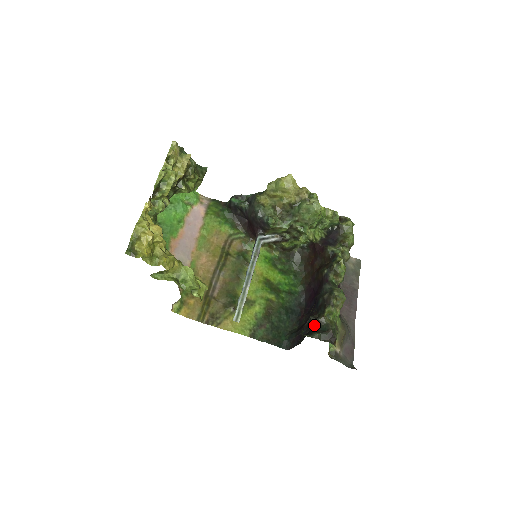
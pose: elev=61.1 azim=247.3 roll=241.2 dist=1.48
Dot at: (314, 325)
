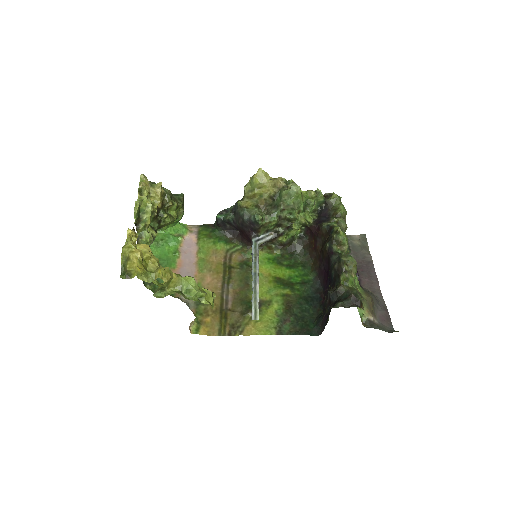
Dot at: (335, 298)
